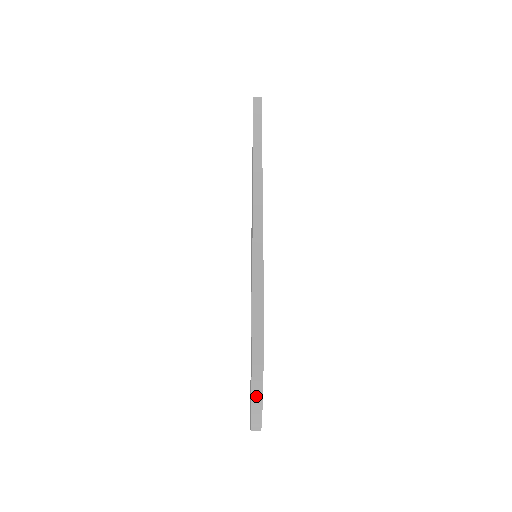
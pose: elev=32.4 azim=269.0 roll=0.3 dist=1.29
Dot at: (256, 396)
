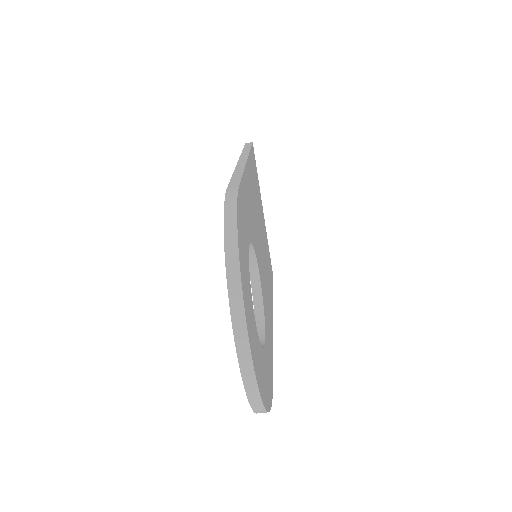
Dot at: (233, 283)
